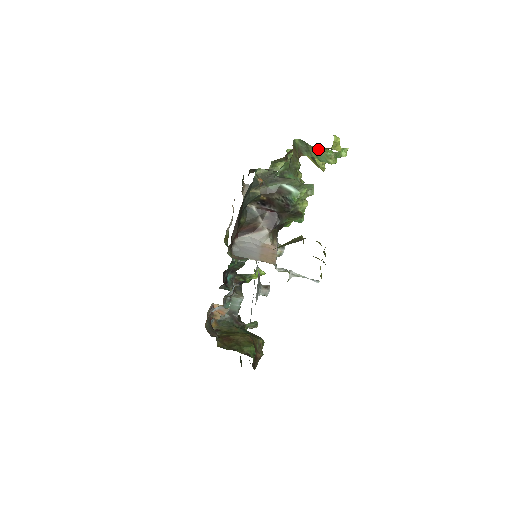
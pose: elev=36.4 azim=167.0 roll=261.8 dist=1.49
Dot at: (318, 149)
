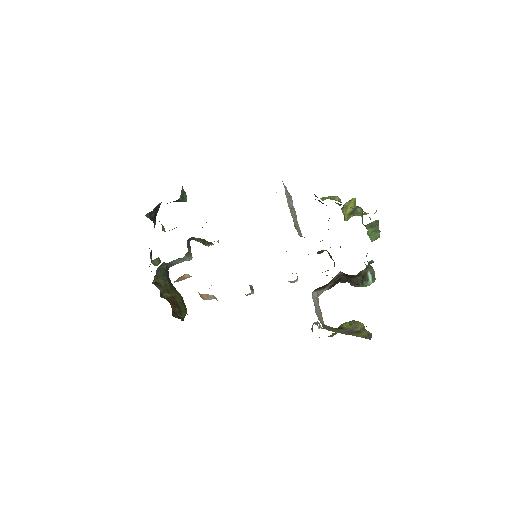
Dot at: (379, 232)
